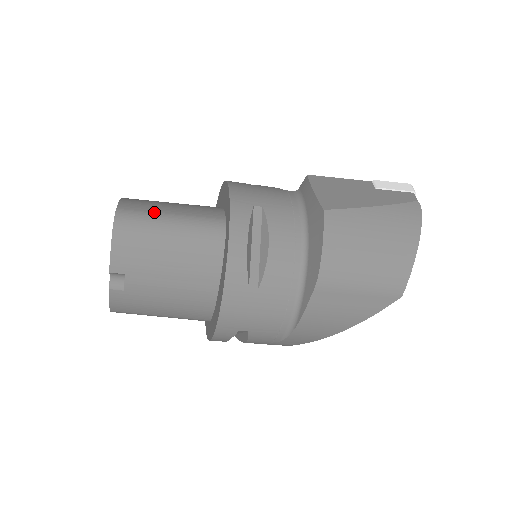
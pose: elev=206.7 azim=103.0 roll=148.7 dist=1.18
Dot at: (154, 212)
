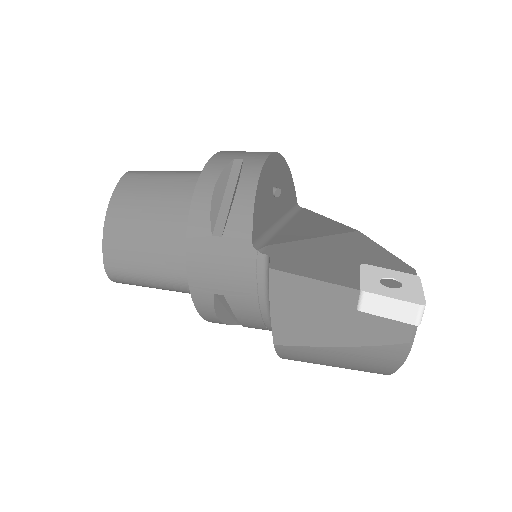
Dot at: (134, 270)
